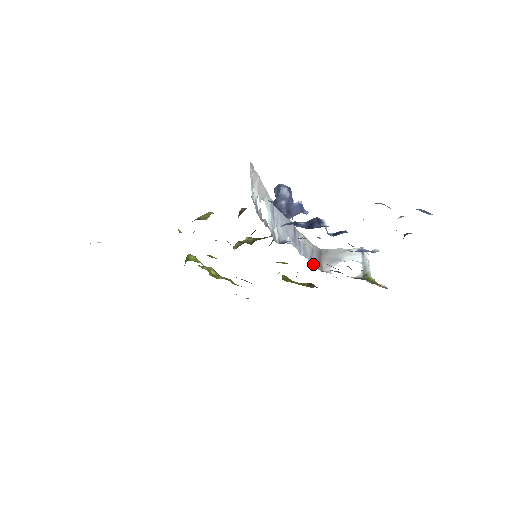
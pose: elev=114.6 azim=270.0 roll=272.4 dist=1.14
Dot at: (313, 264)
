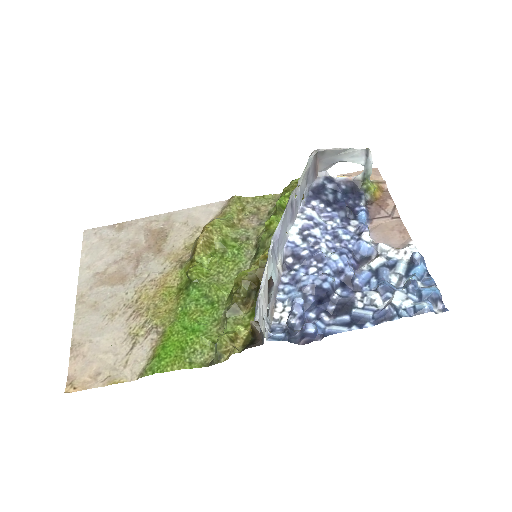
Dot at: (309, 188)
